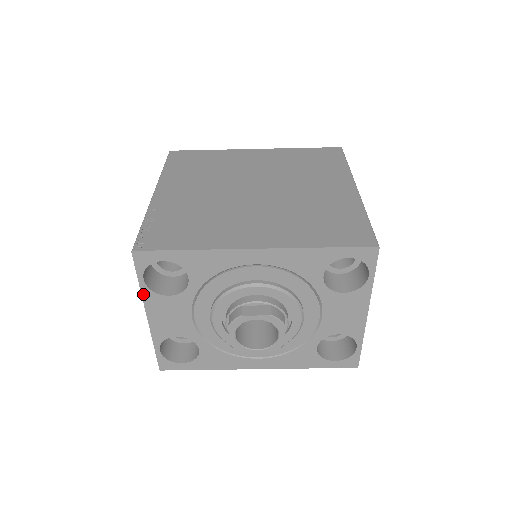
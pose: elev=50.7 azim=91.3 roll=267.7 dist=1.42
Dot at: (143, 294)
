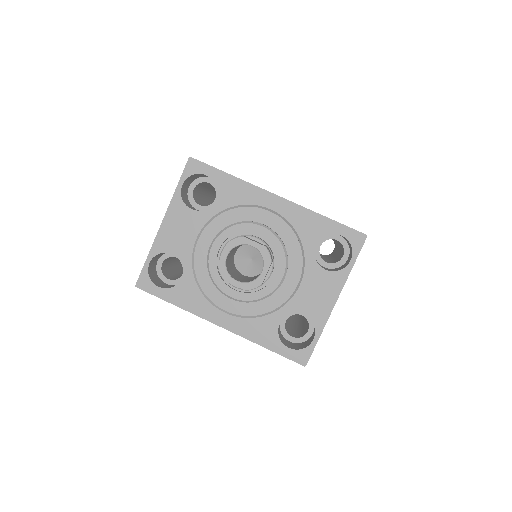
Dot at: (173, 198)
